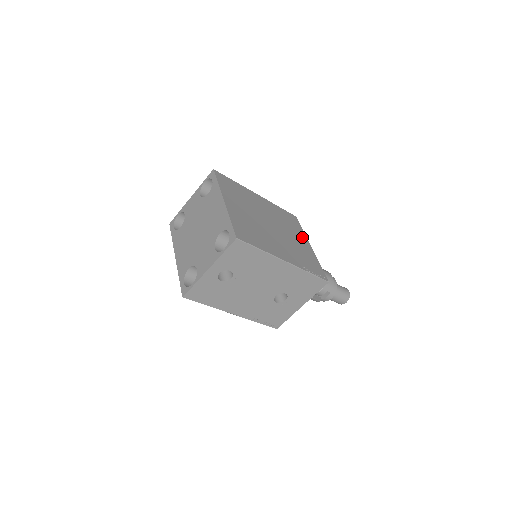
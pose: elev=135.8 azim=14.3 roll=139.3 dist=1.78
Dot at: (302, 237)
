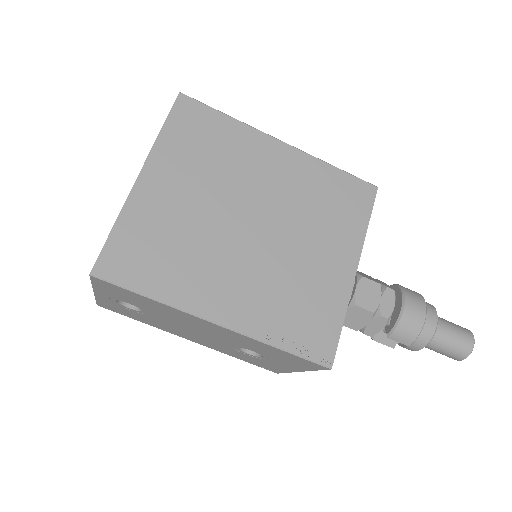
Dot at: (345, 246)
